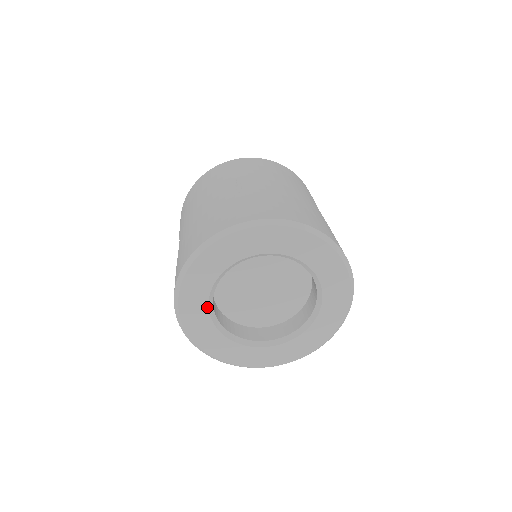
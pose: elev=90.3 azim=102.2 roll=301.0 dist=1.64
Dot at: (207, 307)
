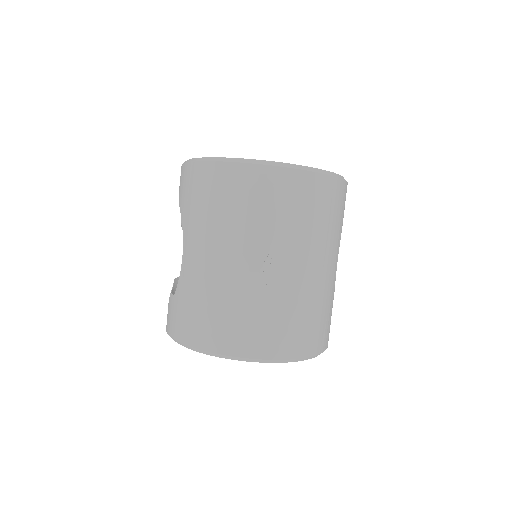
Dot at: occluded
